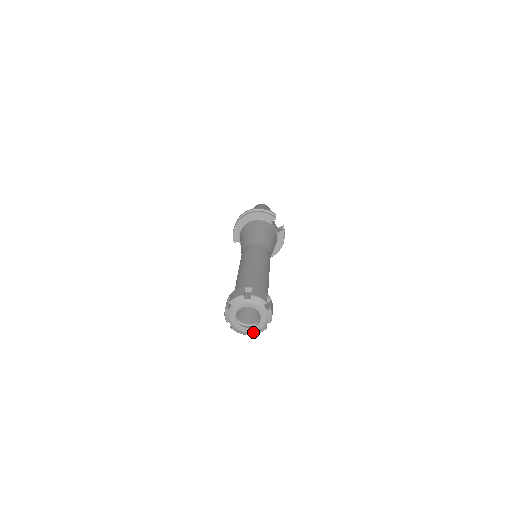
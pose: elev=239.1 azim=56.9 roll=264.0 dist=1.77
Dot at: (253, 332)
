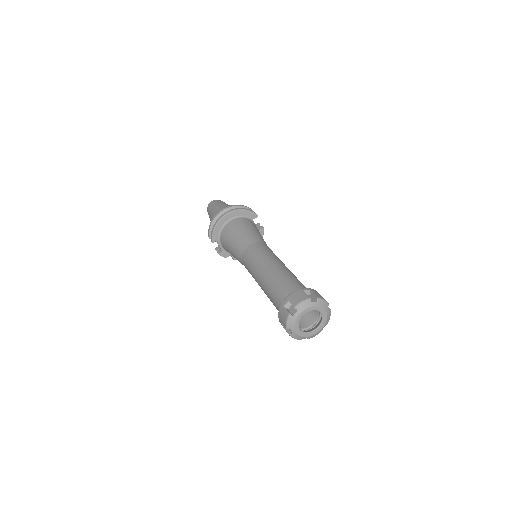
Dot at: (311, 336)
